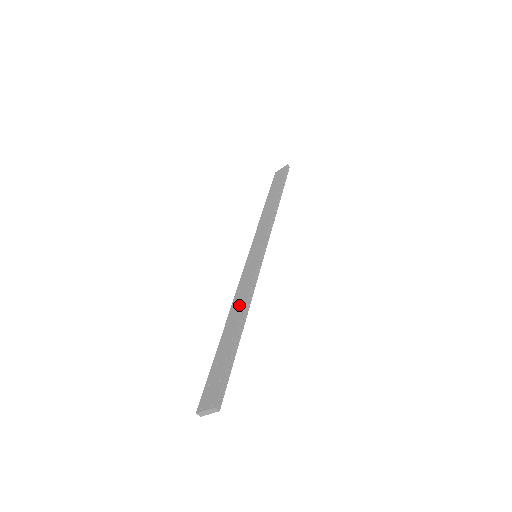
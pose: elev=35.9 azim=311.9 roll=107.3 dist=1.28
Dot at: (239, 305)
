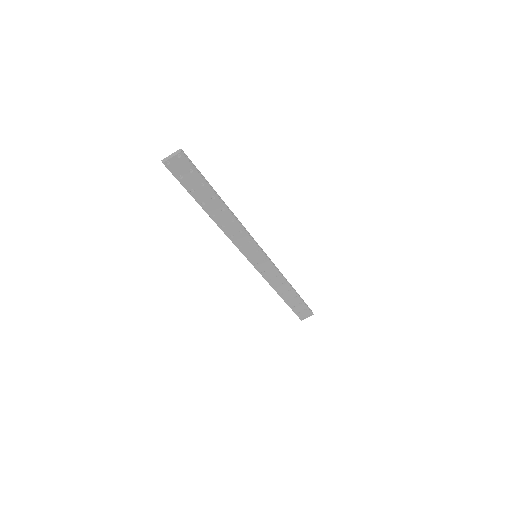
Dot at: (228, 219)
